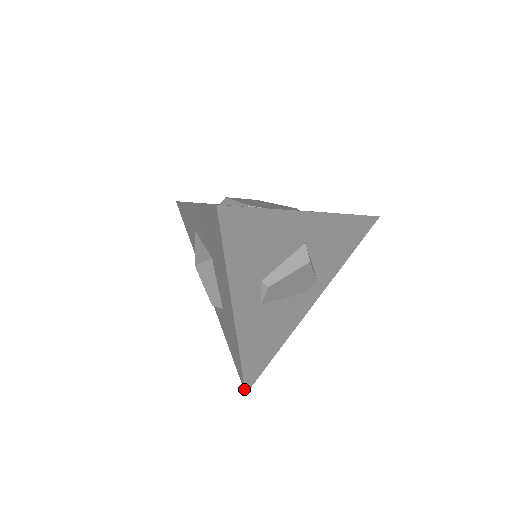
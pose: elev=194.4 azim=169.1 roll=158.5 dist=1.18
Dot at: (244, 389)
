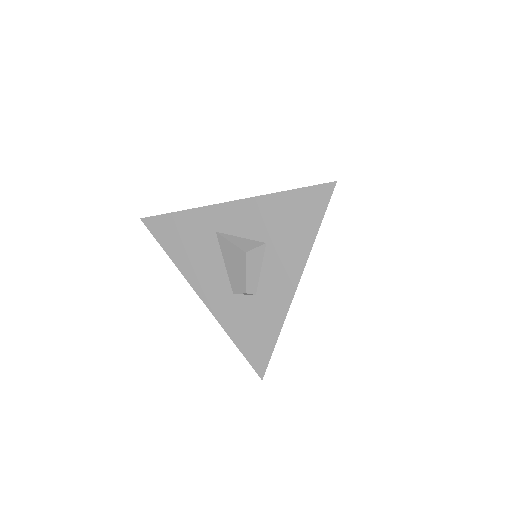
Dot at: (262, 375)
